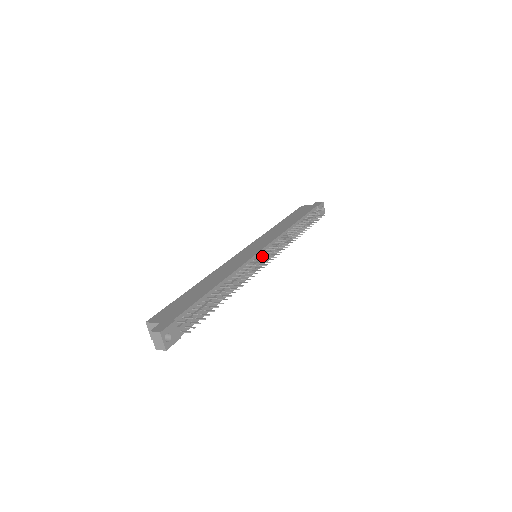
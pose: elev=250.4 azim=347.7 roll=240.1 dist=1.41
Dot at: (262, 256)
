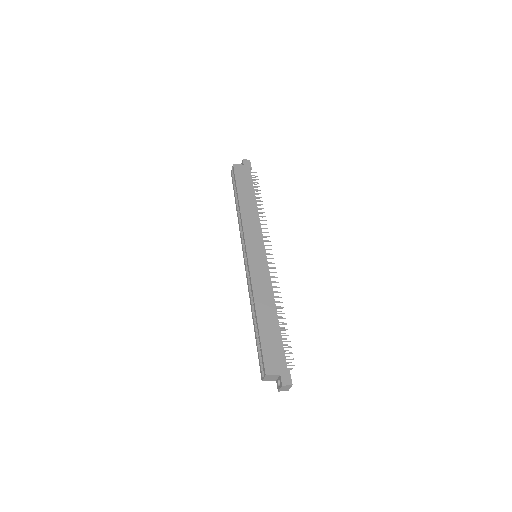
Dot at: occluded
